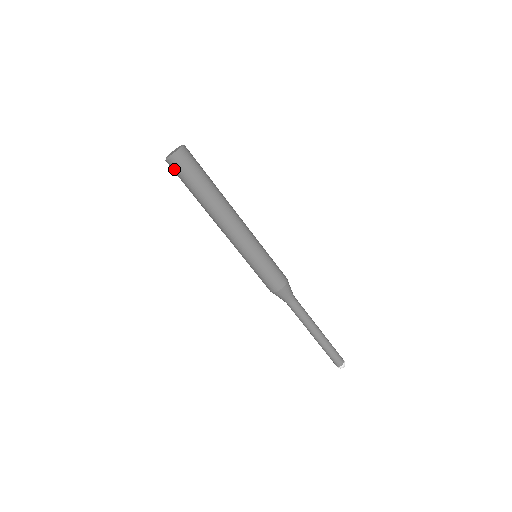
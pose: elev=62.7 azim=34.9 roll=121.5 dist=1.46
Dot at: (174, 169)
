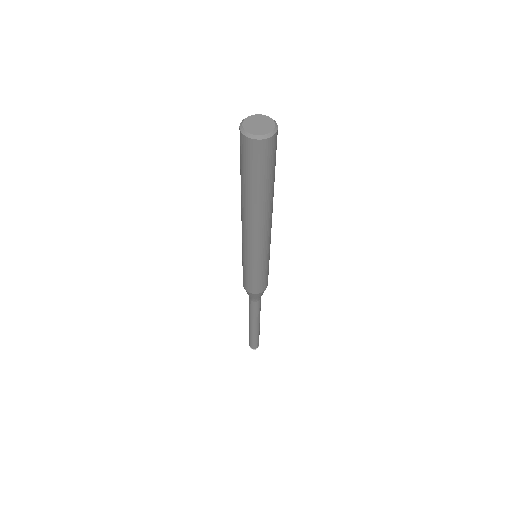
Dot at: (260, 153)
